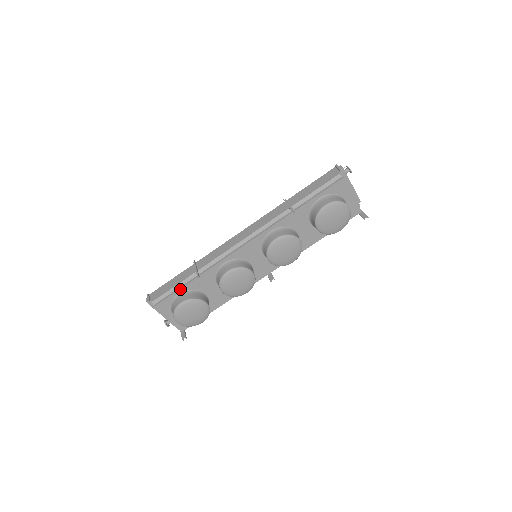
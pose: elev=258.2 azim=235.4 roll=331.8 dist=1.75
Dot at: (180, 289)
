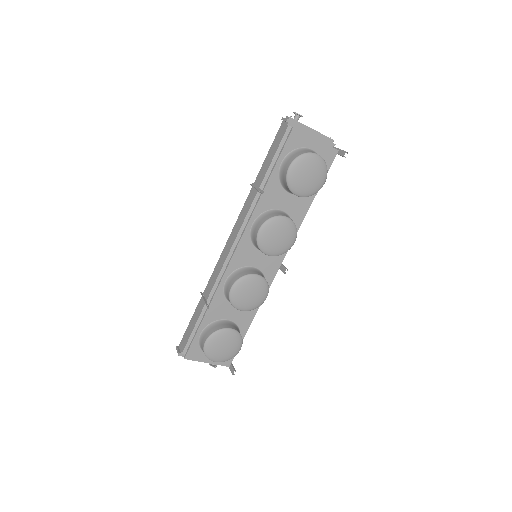
Dot at: (199, 328)
